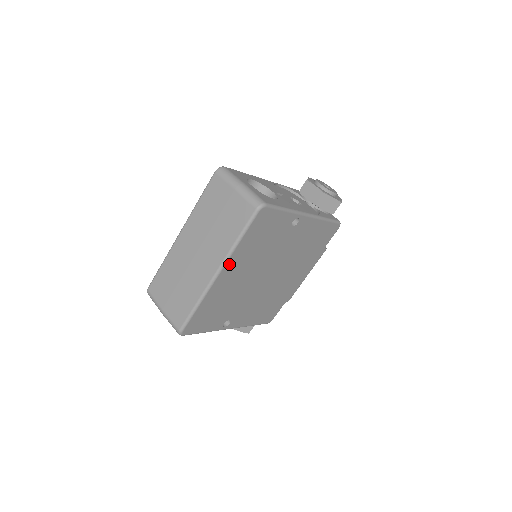
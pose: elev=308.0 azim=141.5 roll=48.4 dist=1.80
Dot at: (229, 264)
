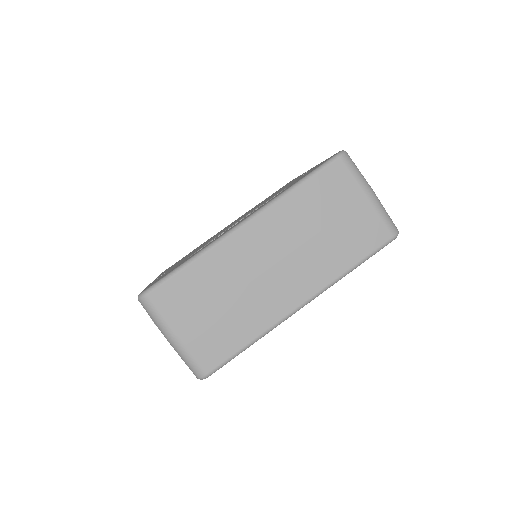
Dot at: occluded
